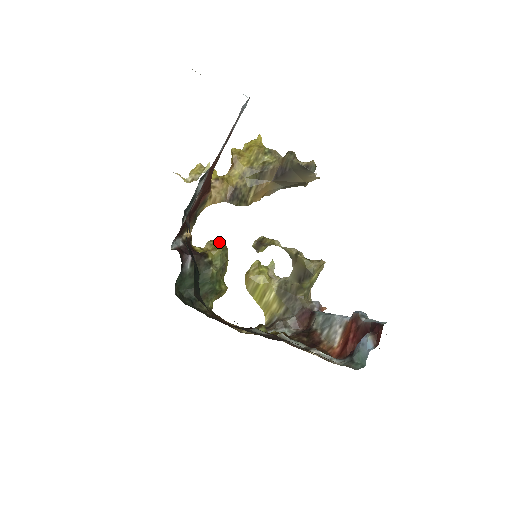
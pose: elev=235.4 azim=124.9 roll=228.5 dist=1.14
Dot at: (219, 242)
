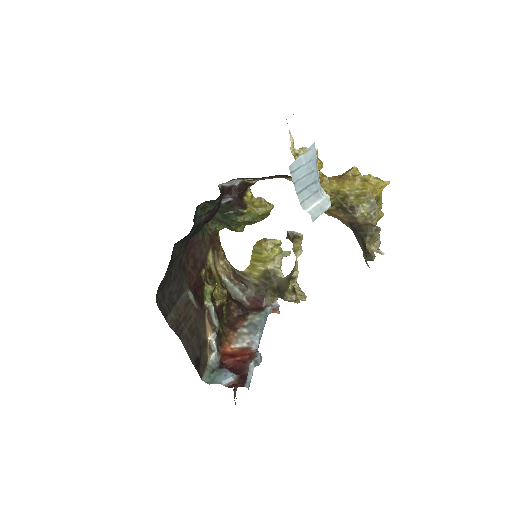
Dot at: (266, 207)
